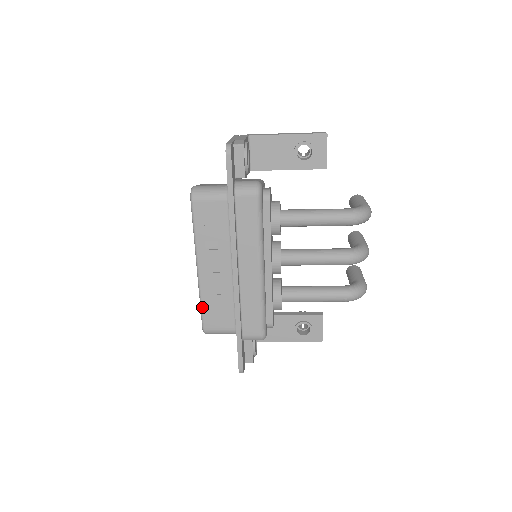
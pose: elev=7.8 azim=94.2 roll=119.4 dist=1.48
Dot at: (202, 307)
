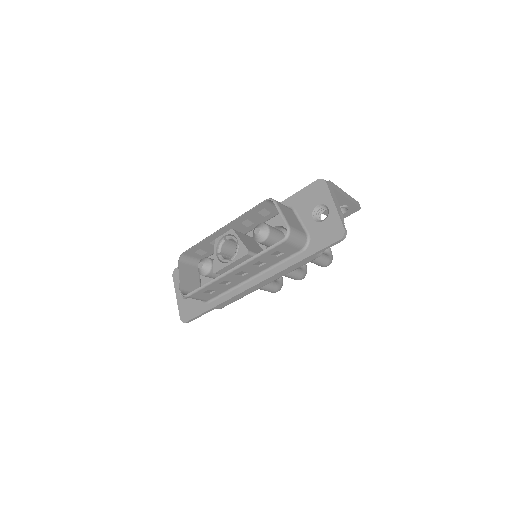
Dot at: (205, 287)
